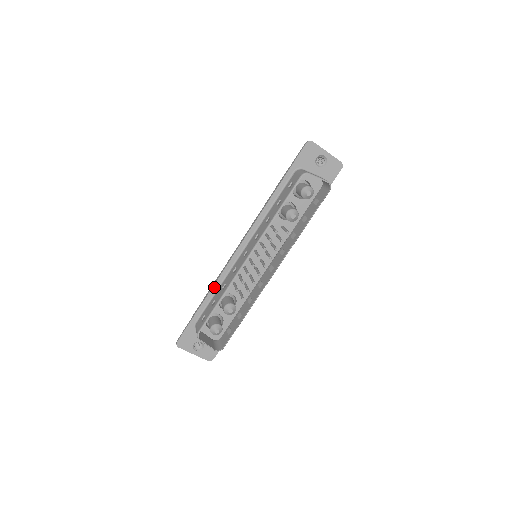
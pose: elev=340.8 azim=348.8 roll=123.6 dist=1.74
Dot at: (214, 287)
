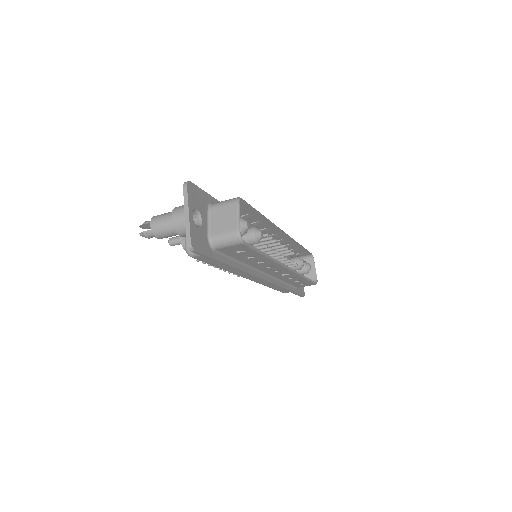
Dot at: occluded
